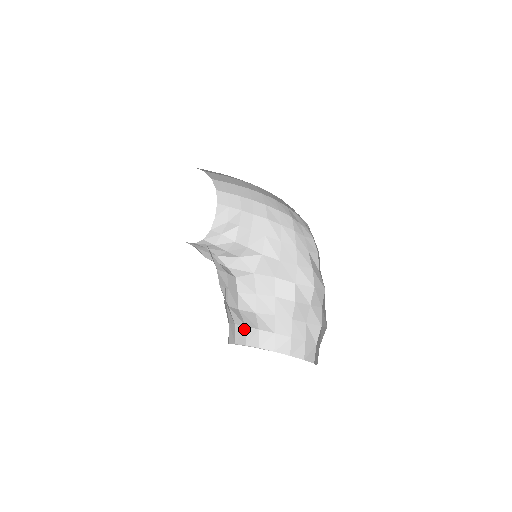
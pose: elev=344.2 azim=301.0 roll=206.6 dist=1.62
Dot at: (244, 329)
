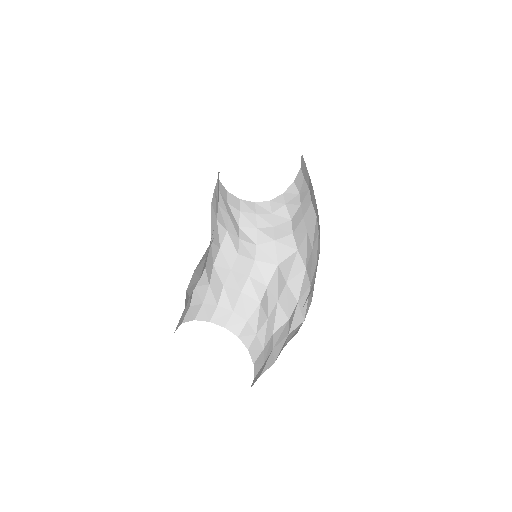
Dot at: (229, 313)
